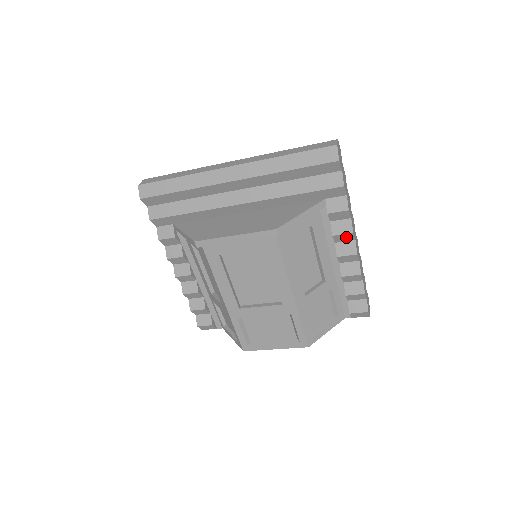
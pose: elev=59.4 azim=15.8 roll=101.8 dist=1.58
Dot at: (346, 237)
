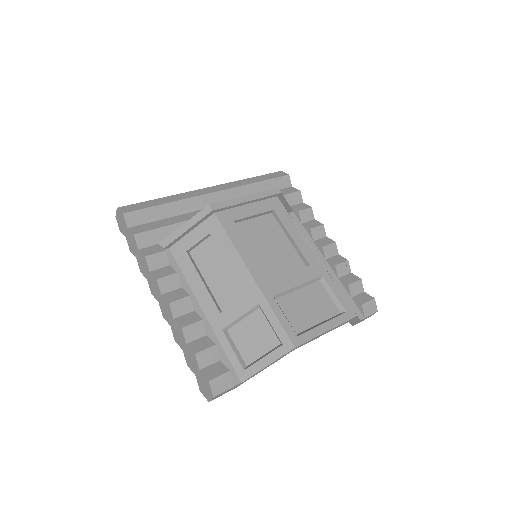
Dot at: (320, 232)
